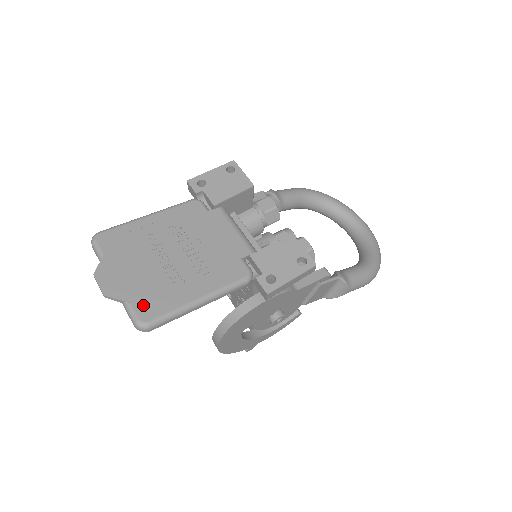
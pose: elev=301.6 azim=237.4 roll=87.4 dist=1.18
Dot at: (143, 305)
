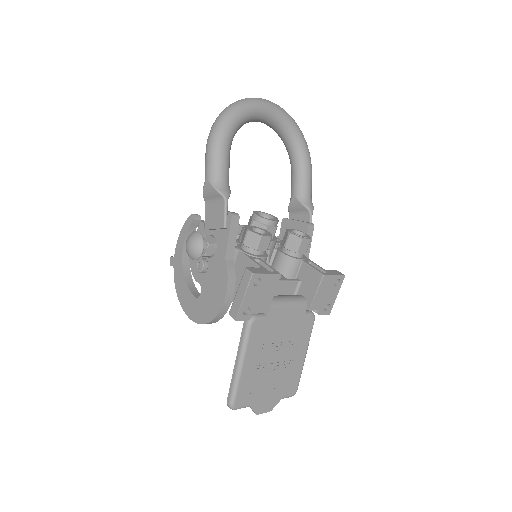
Dot at: (288, 391)
